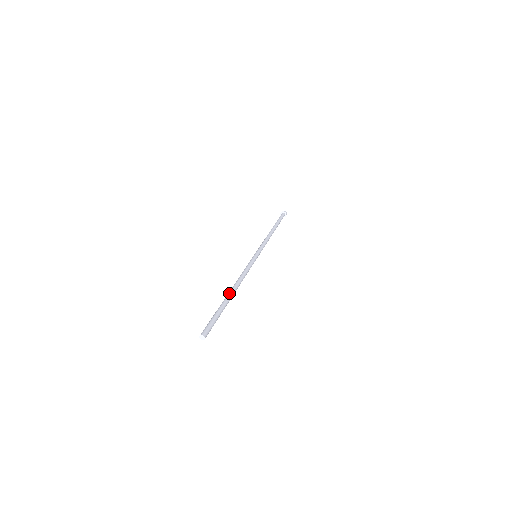
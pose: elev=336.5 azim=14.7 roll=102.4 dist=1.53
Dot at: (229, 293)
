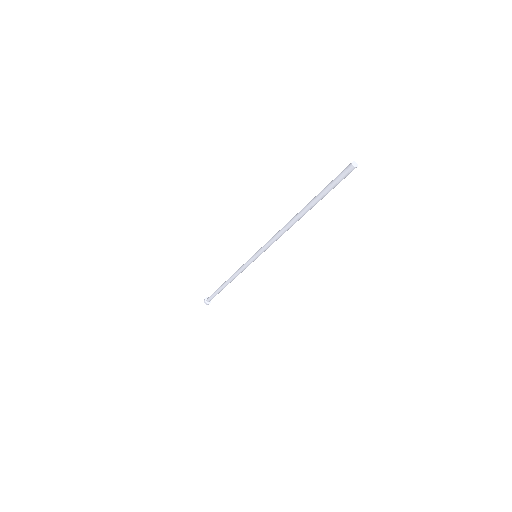
Dot at: (303, 209)
